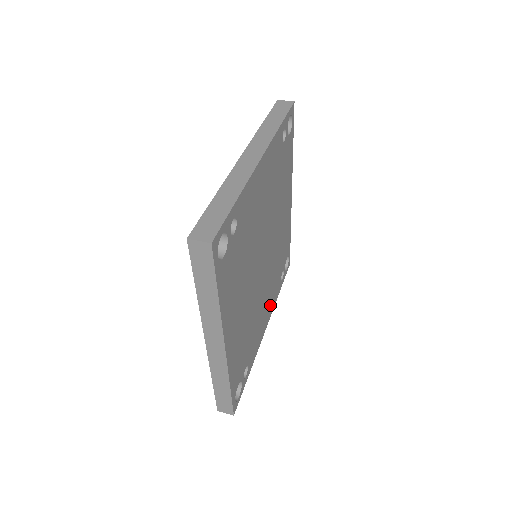
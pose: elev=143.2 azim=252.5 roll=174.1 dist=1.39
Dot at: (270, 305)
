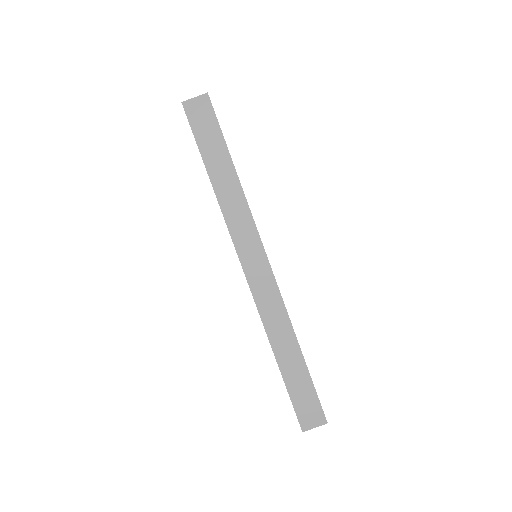
Dot at: occluded
